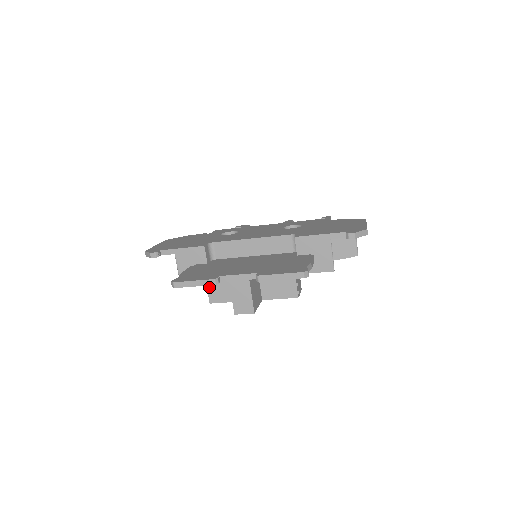
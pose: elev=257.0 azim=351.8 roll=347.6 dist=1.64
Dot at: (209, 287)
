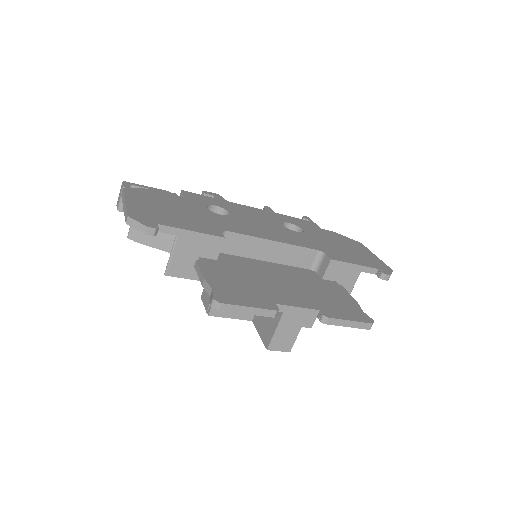
Dot at: occluded
